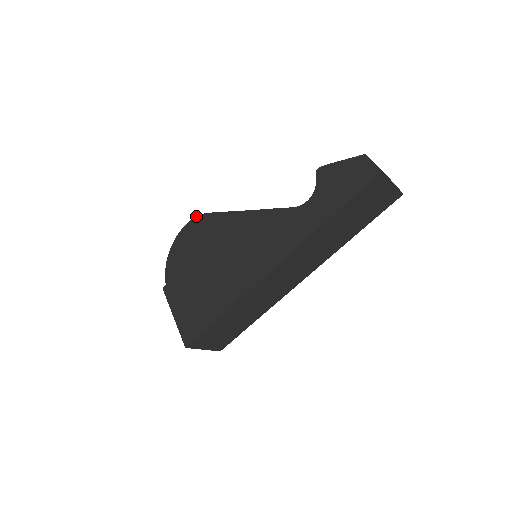
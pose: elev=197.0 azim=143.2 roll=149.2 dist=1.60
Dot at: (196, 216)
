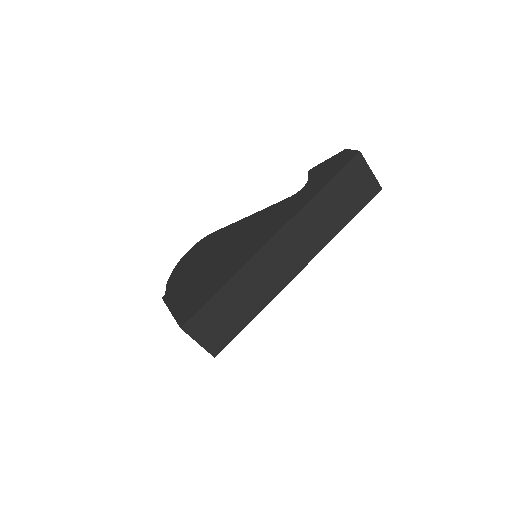
Dot at: (201, 239)
